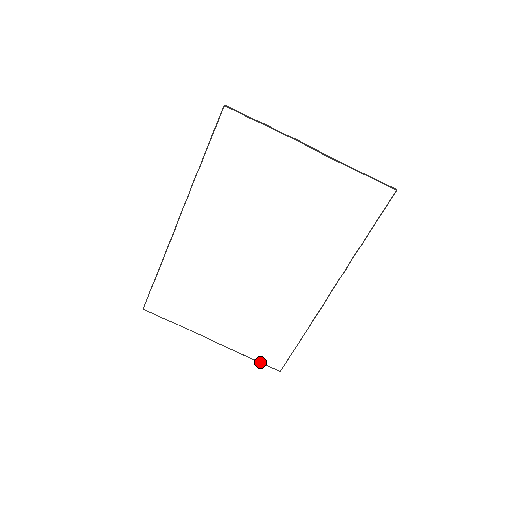
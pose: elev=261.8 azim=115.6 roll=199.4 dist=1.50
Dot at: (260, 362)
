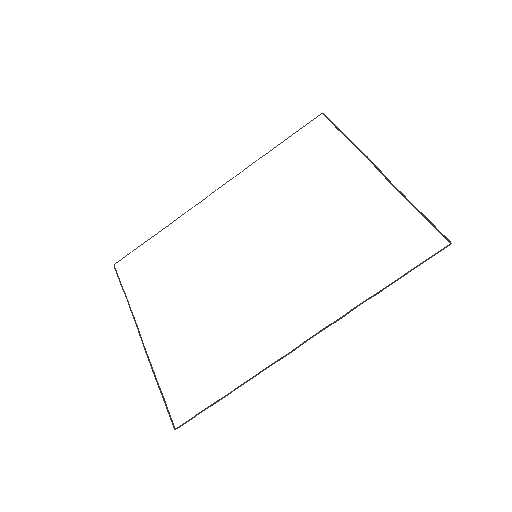
Dot at: (164, 399)
